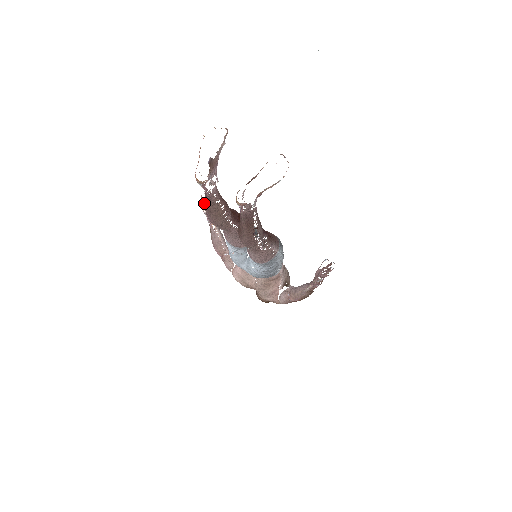
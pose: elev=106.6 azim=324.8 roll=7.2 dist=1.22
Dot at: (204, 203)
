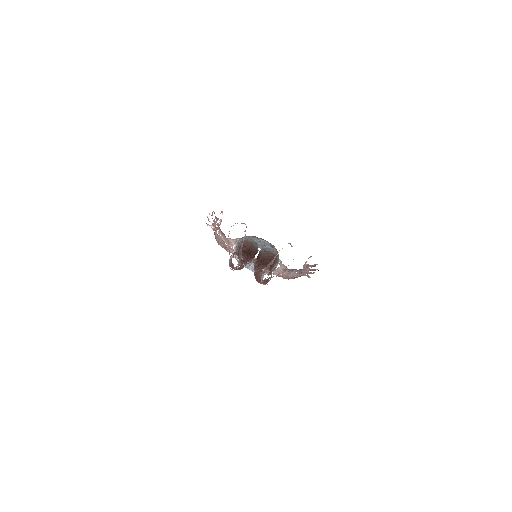
Dot at: (210, 221)
